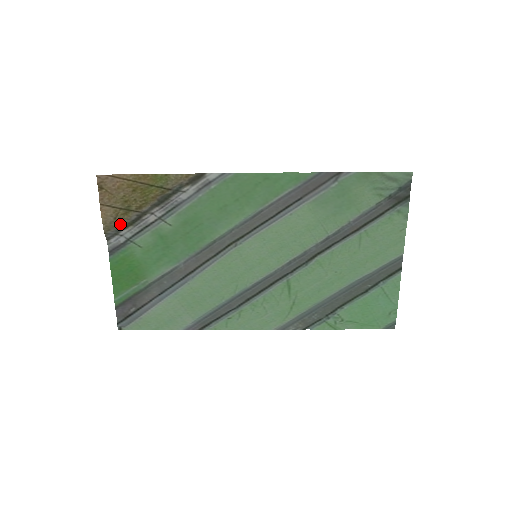
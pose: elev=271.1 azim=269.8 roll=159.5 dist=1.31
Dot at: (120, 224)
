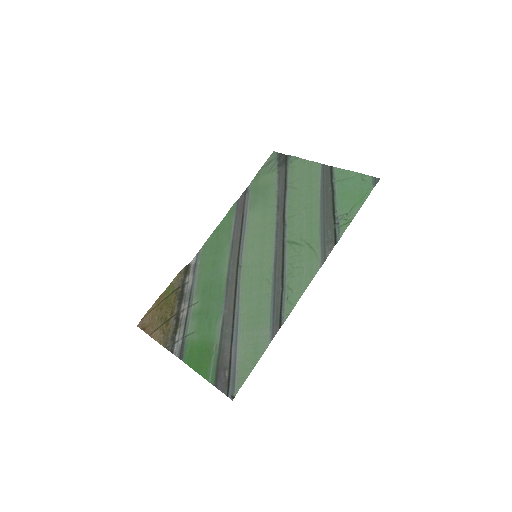
Dot at: (170, 334)
